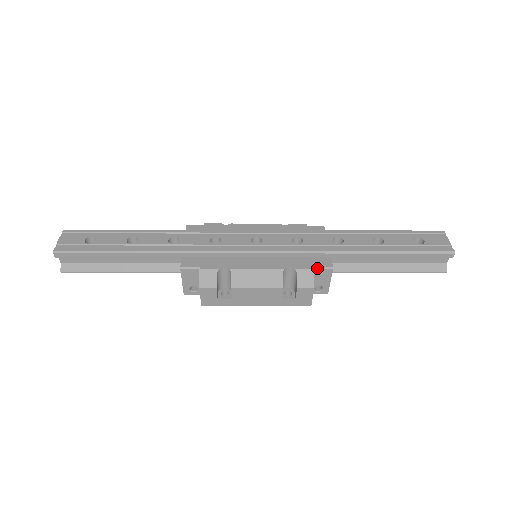
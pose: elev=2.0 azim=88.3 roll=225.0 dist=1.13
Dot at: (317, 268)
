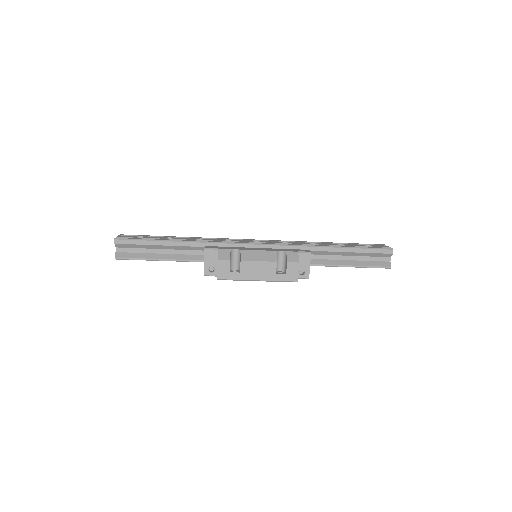
Dot at: (300, 252)
